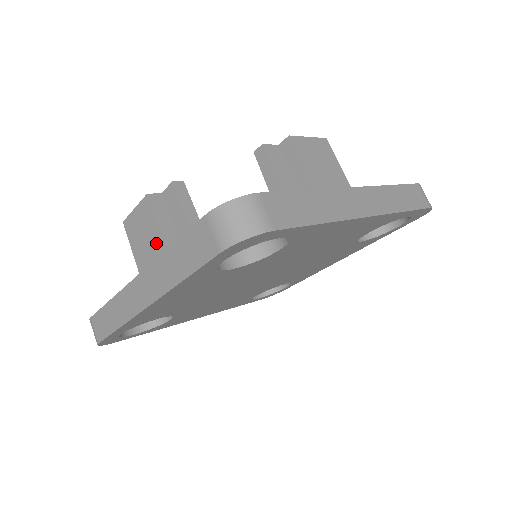
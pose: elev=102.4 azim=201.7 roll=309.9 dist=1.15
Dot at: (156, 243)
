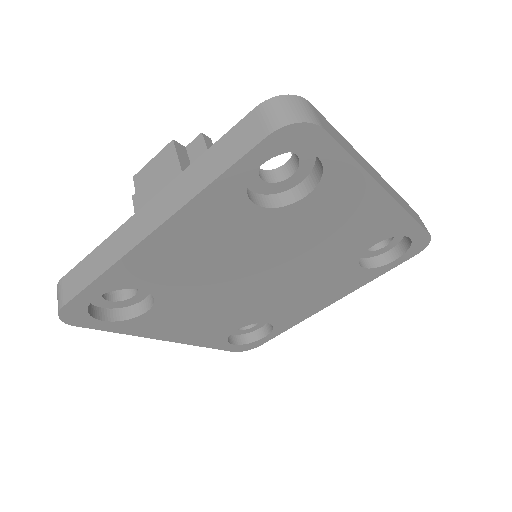
Dot at: occluded
